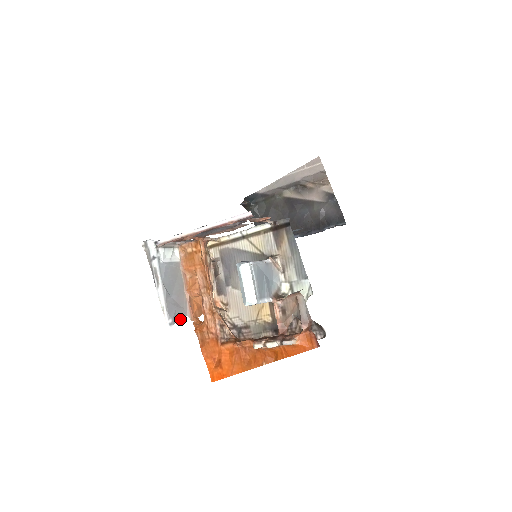
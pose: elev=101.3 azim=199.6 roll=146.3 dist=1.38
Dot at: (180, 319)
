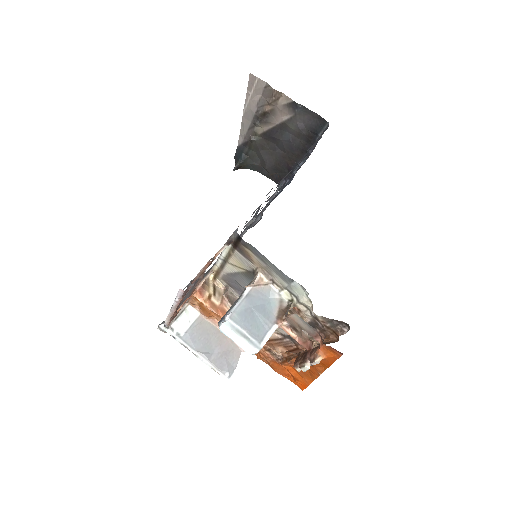
Dot at: (236, 362)
